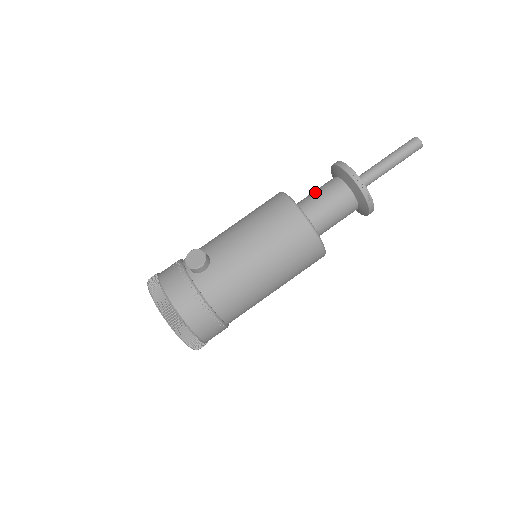
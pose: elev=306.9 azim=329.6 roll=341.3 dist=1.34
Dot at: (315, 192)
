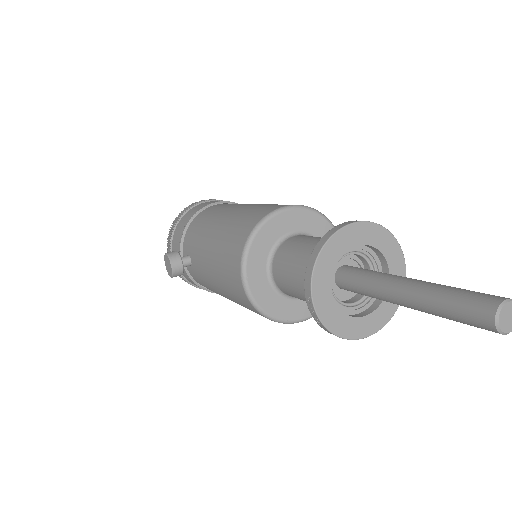
Dot at: (293, 259)
